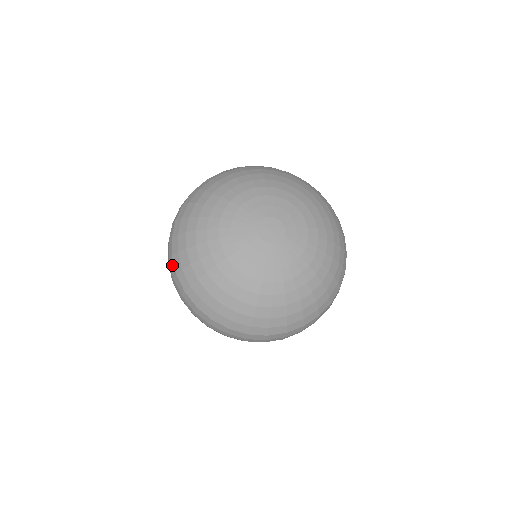
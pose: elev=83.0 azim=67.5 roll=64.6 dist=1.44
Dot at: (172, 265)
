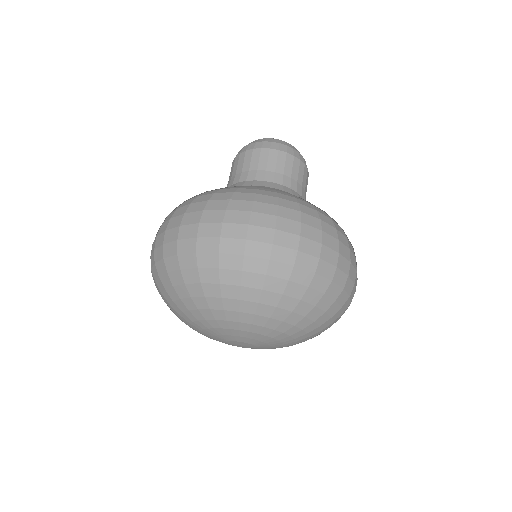
Dot at: occluded
